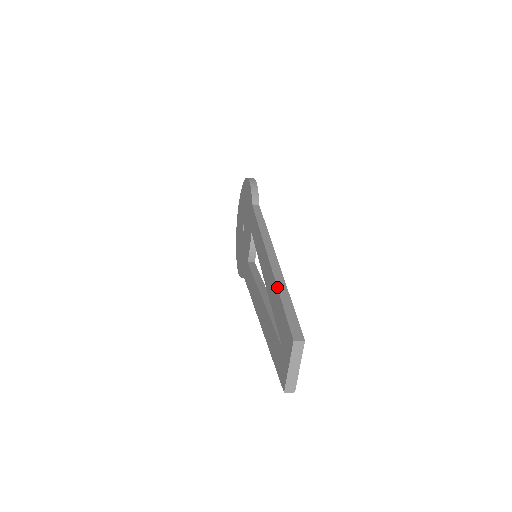
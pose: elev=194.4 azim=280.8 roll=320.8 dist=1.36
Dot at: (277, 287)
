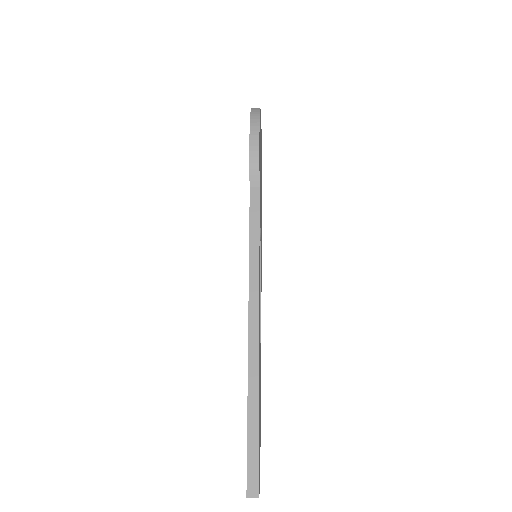
Dot at: (247, 398)
